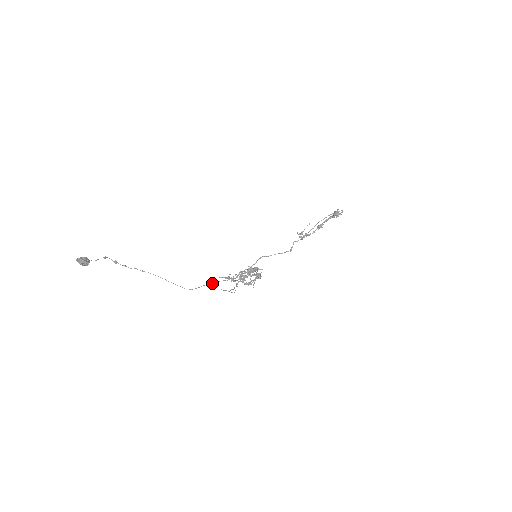
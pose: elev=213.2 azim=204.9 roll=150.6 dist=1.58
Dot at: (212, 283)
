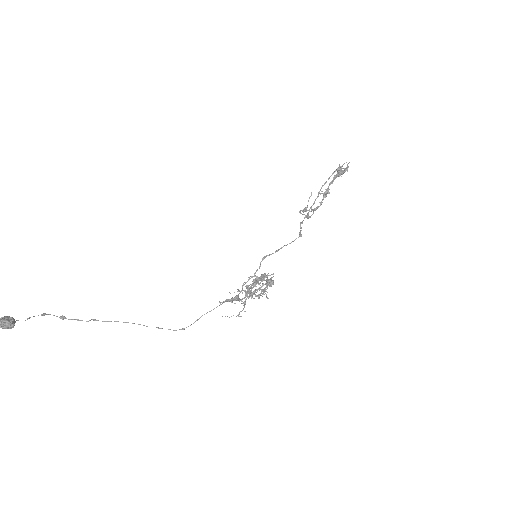
Dot at: (209, 311)
